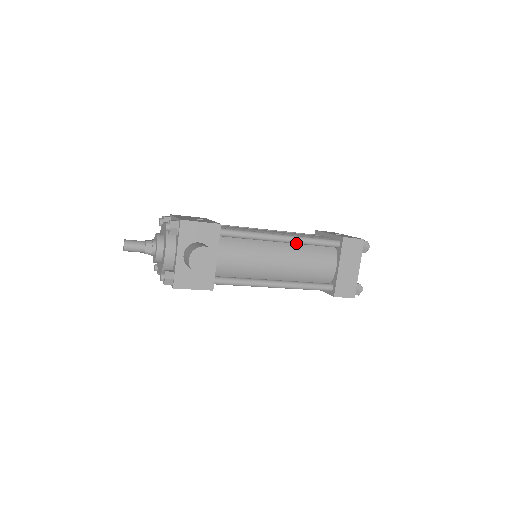
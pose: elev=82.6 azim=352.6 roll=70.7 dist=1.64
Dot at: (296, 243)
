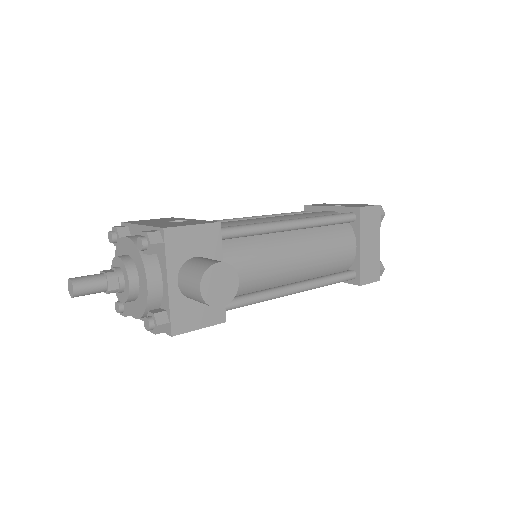
Dot at: (310, 227)
